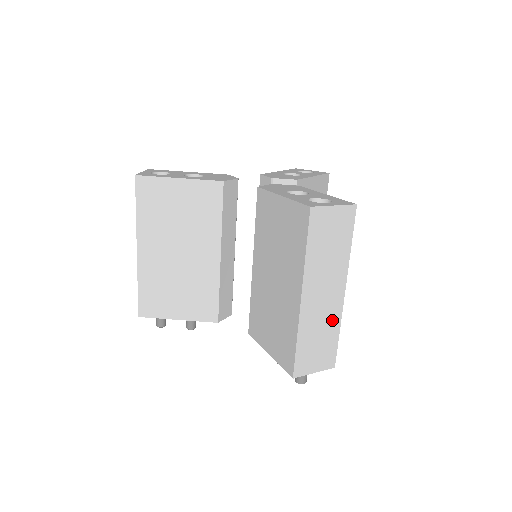
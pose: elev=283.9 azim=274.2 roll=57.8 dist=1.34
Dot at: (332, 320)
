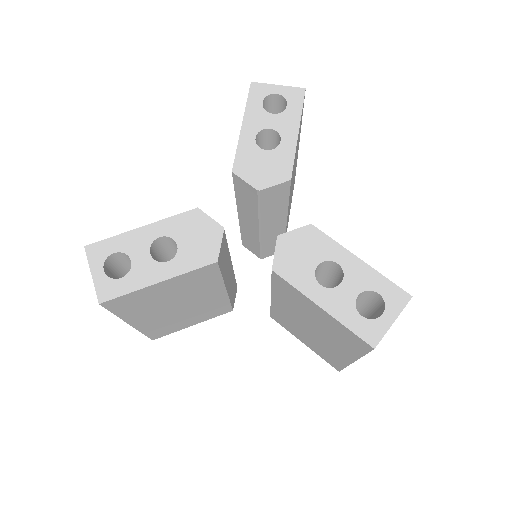
Dot at: occluded
